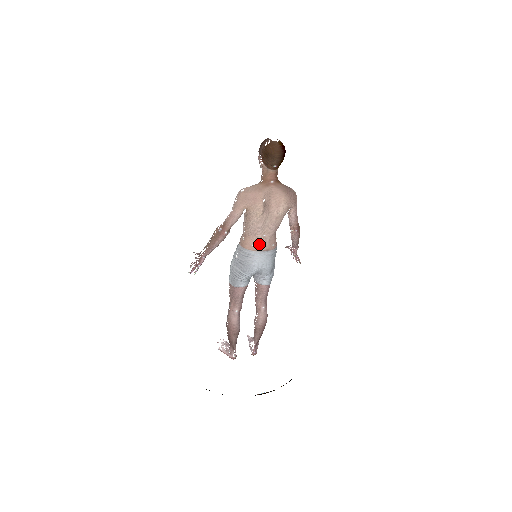
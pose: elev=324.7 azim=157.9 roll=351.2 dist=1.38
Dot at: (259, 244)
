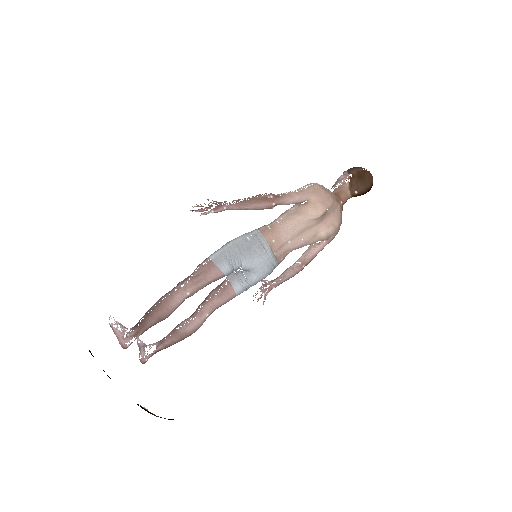
Dot at: (278, 245)
